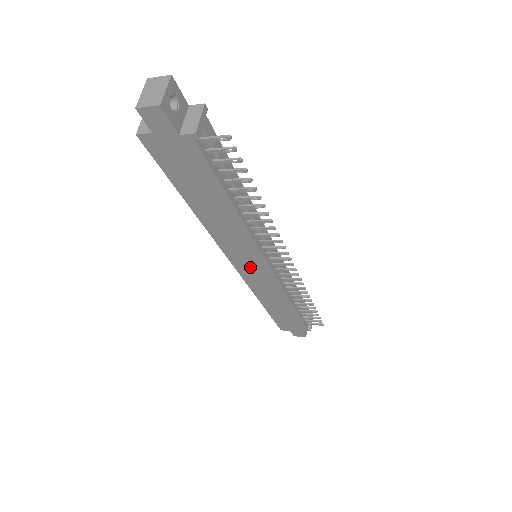
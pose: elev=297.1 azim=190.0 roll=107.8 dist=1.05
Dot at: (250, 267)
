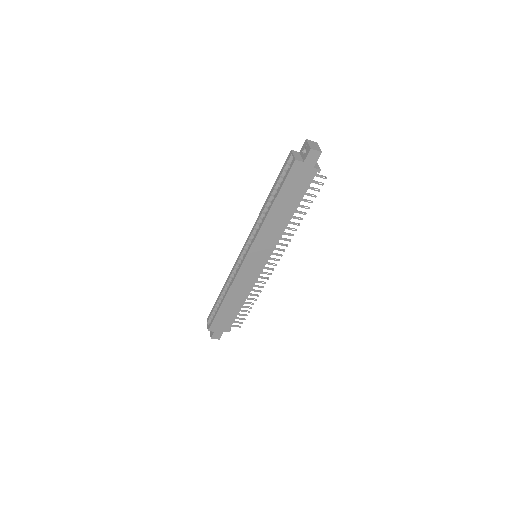
Dot at: (254, 261)
